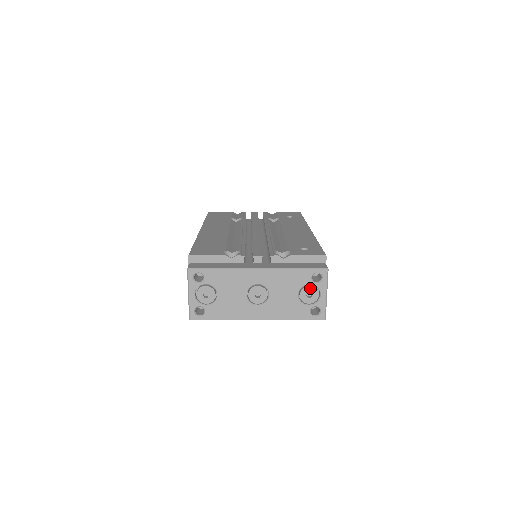
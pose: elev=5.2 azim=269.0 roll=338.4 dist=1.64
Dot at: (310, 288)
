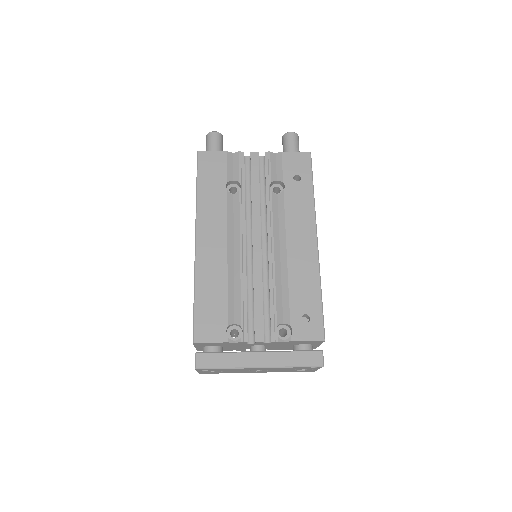
Dot at: occluded
